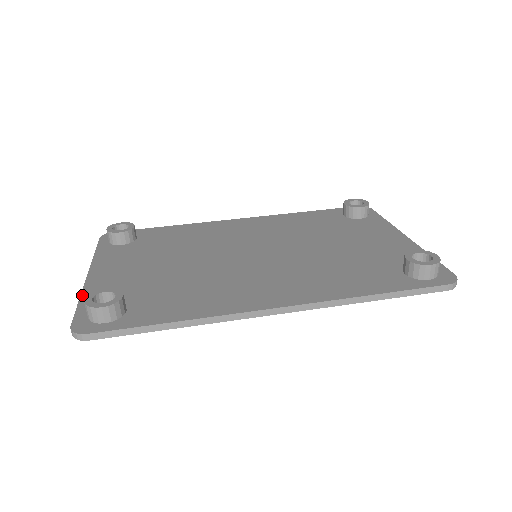
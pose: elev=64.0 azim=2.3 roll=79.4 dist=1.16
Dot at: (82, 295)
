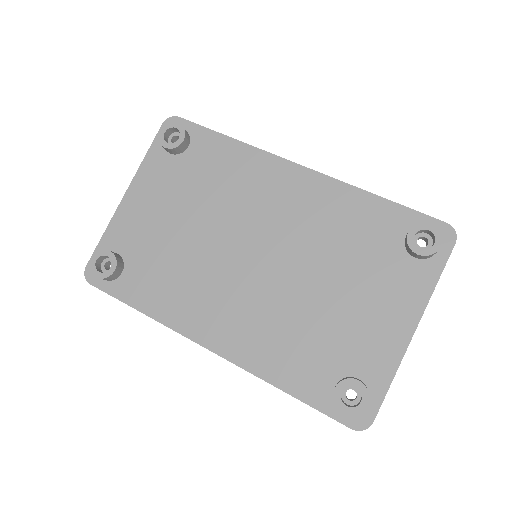
Dot at: (107, 228)
